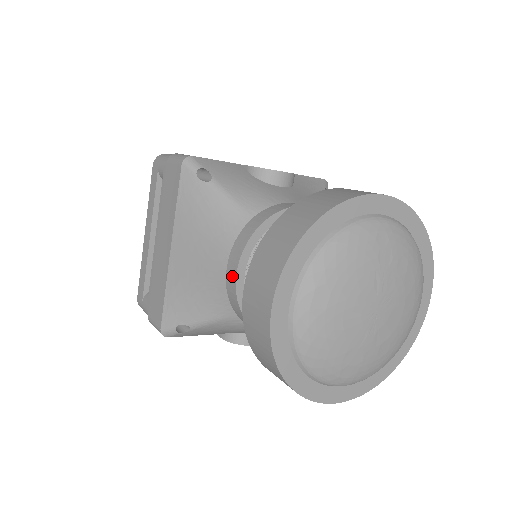
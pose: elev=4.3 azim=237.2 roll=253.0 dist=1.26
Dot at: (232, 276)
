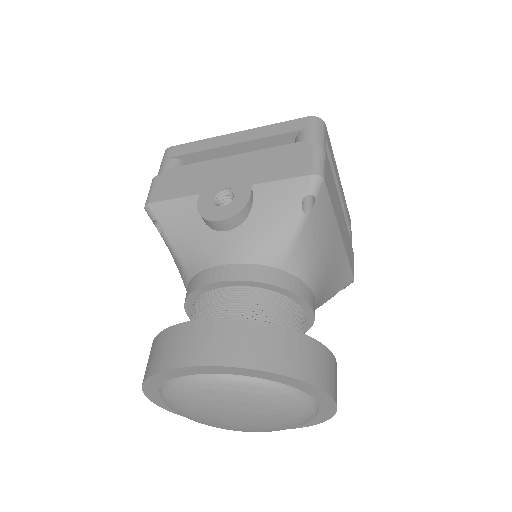
Dot at: occluded
